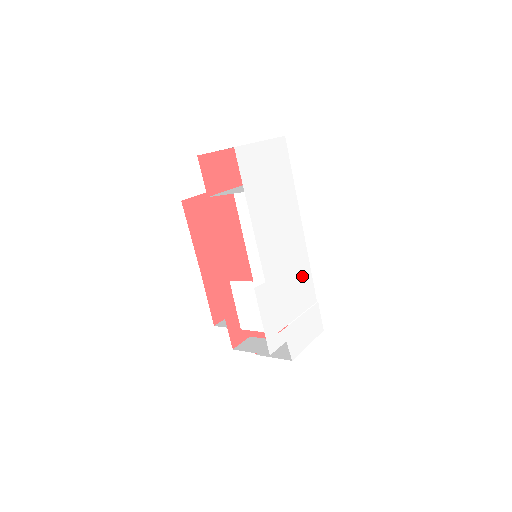
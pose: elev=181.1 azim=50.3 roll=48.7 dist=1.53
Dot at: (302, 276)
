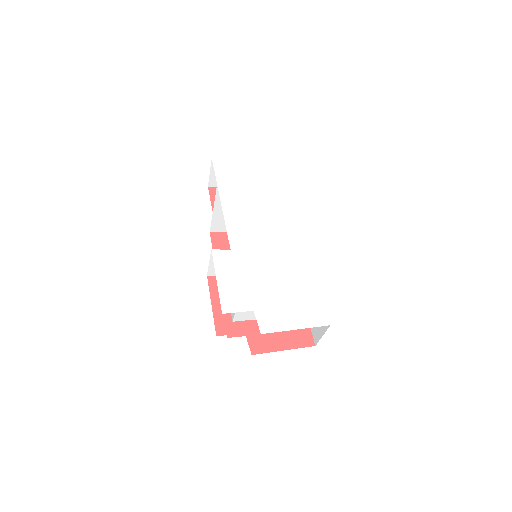
Dot at: (293, 262)
